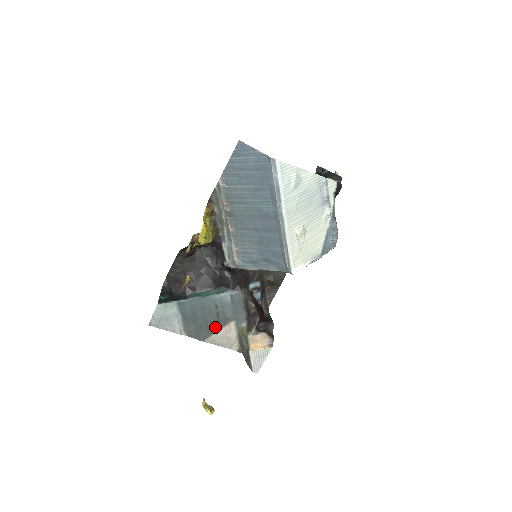
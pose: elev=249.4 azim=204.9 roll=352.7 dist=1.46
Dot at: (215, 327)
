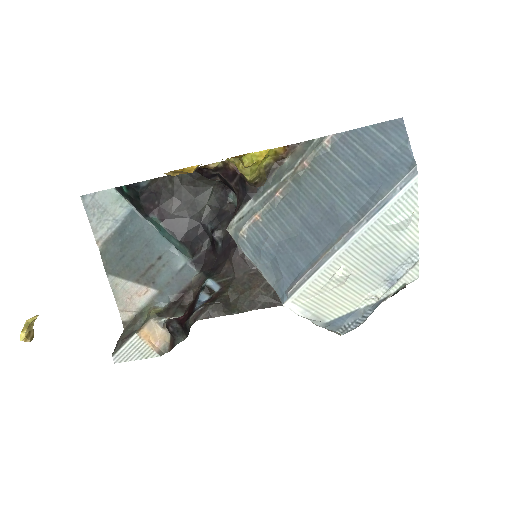
Dot at: (134, 275)
